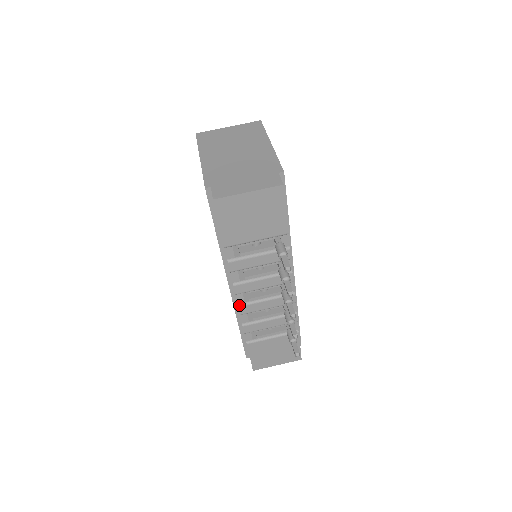
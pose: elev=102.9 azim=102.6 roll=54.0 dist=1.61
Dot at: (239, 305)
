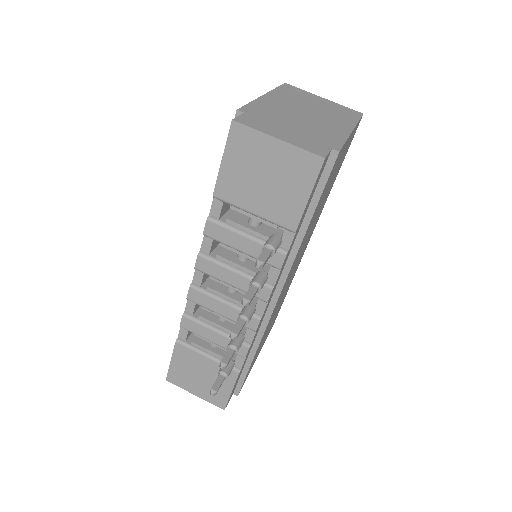
Dot at: (192, 285)
